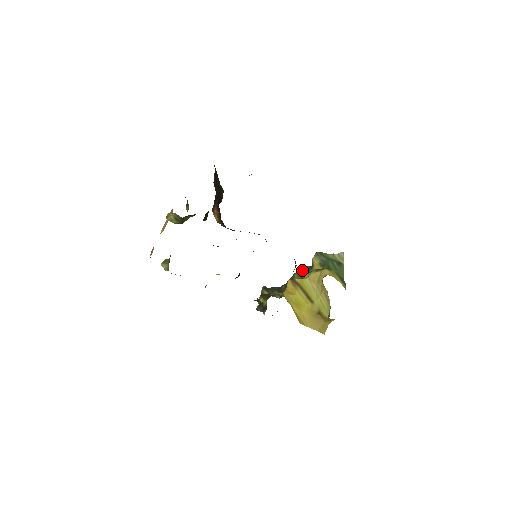
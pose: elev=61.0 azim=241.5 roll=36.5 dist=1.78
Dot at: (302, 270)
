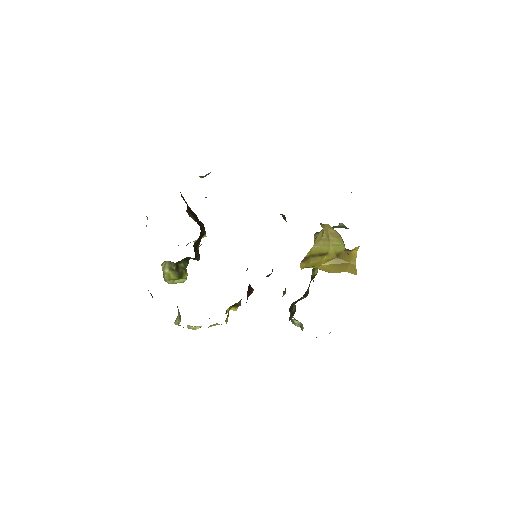
Dot at: occluded
